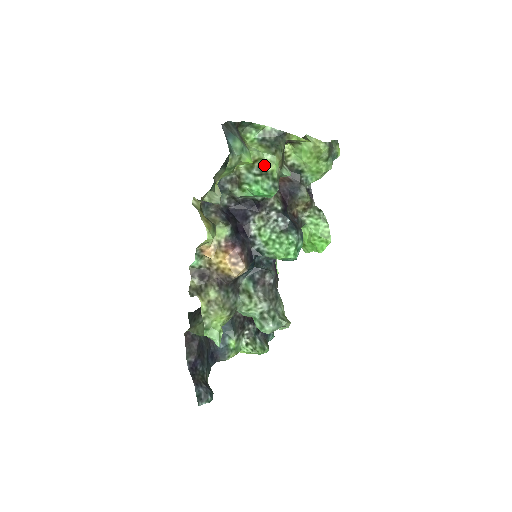
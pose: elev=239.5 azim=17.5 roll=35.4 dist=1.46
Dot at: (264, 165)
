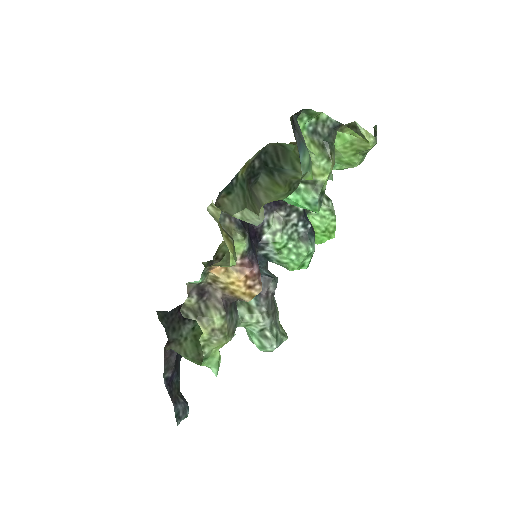
Dot at: (314, 172)
